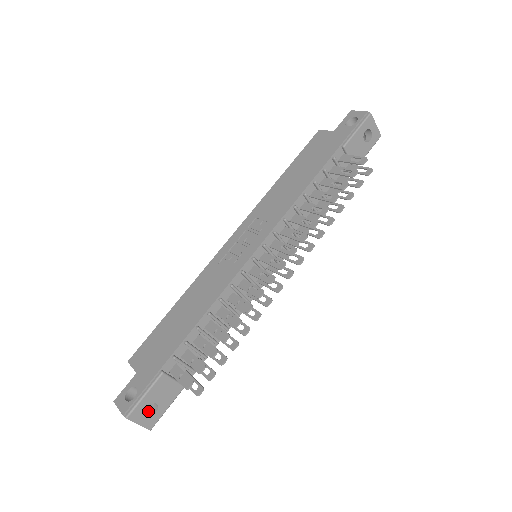
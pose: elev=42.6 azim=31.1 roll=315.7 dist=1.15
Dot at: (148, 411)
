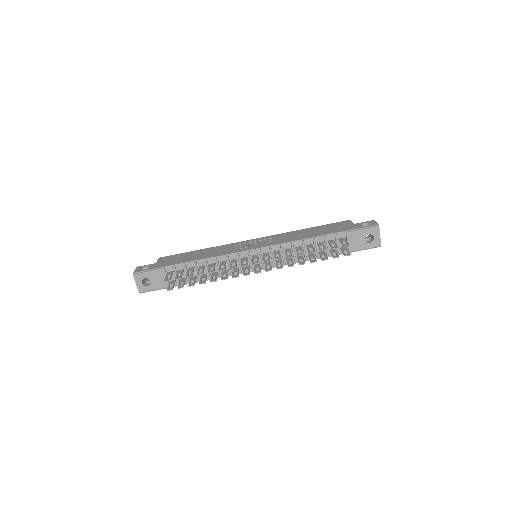
Dot at: (146, 284)
